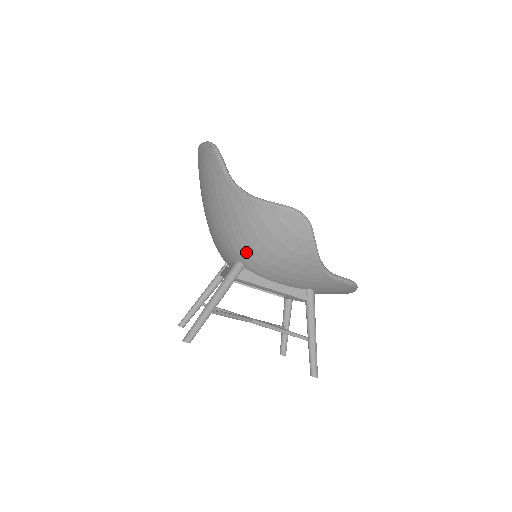
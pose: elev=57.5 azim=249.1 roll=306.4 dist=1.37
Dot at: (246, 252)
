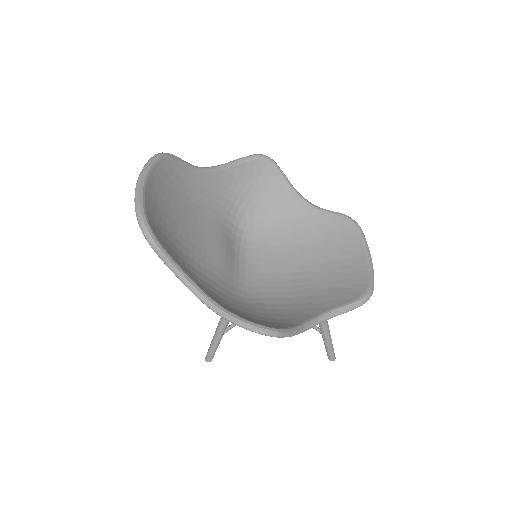
Dot at: occluded
